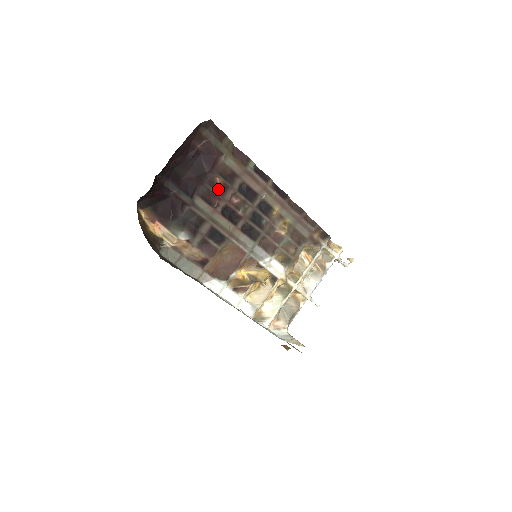
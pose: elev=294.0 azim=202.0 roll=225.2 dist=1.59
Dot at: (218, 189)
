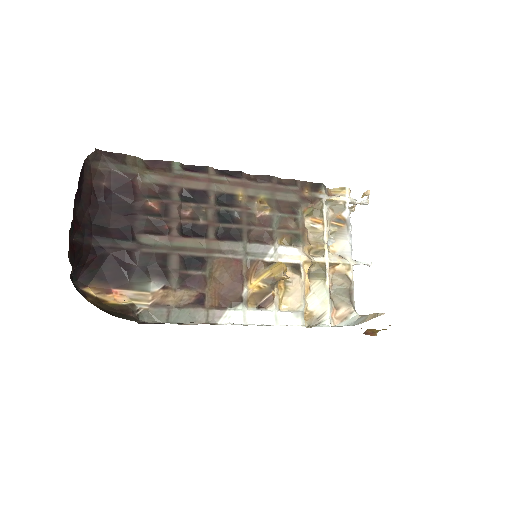
Dot at: (158, 213)
